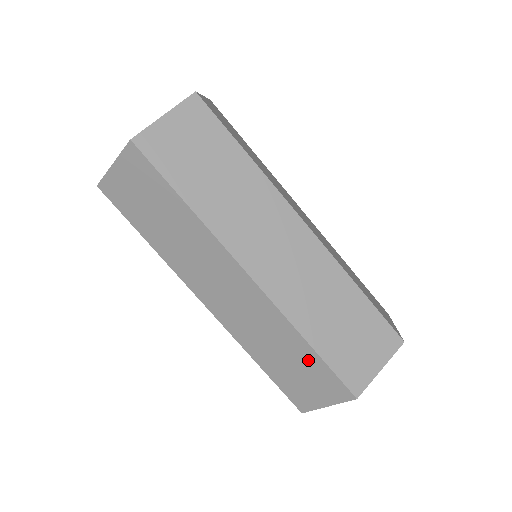
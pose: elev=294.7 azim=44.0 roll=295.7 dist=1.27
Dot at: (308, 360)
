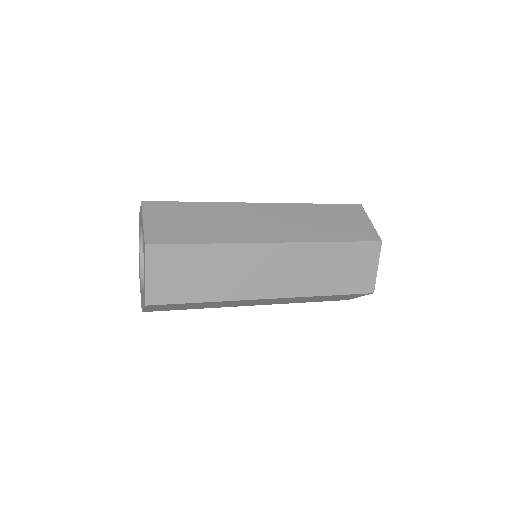
Dot at: occluded
